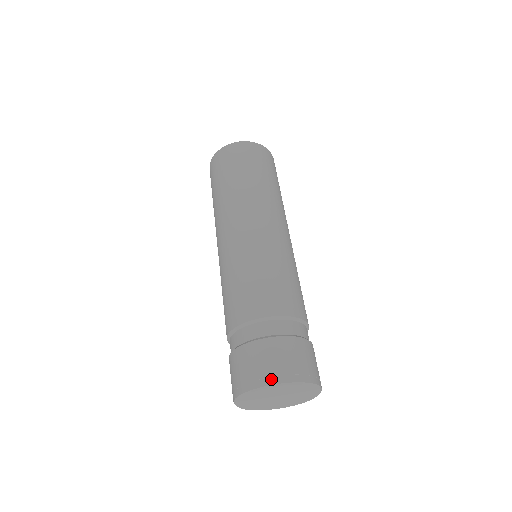
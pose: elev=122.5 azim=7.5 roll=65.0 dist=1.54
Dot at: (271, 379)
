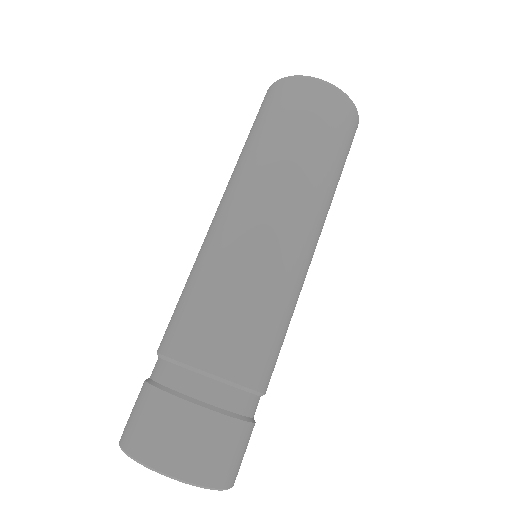
Dot at: (123, 438)
